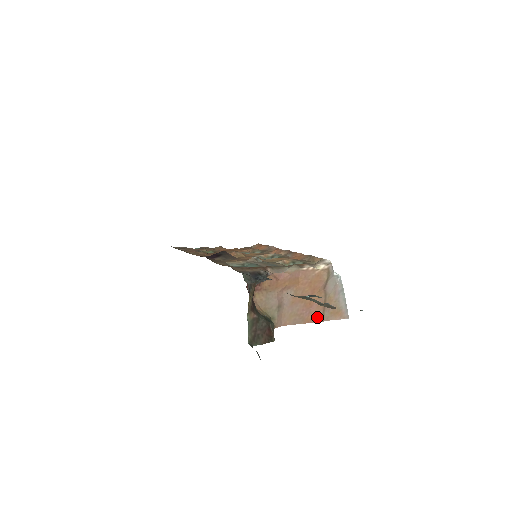
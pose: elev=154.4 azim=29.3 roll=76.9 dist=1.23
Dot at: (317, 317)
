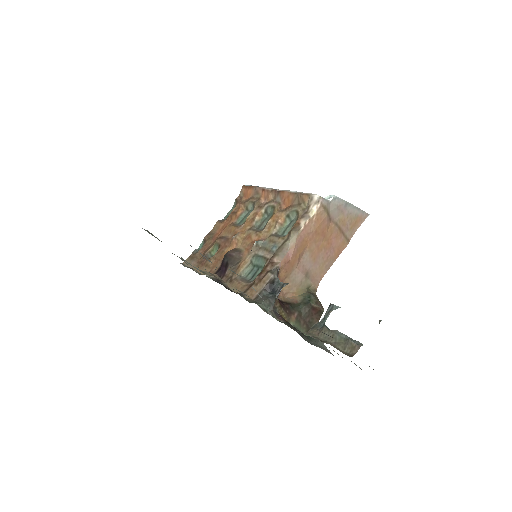
Dot at: (342, 245)
